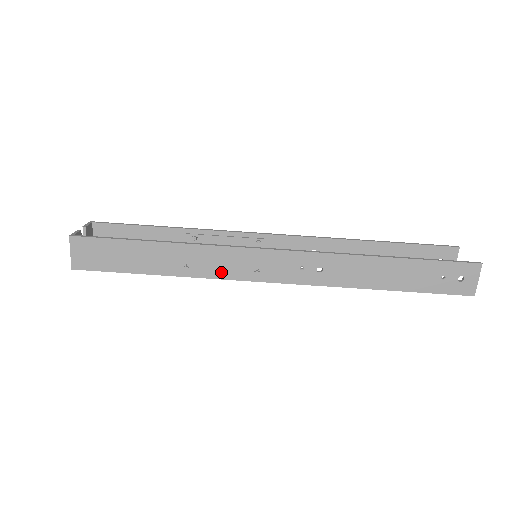
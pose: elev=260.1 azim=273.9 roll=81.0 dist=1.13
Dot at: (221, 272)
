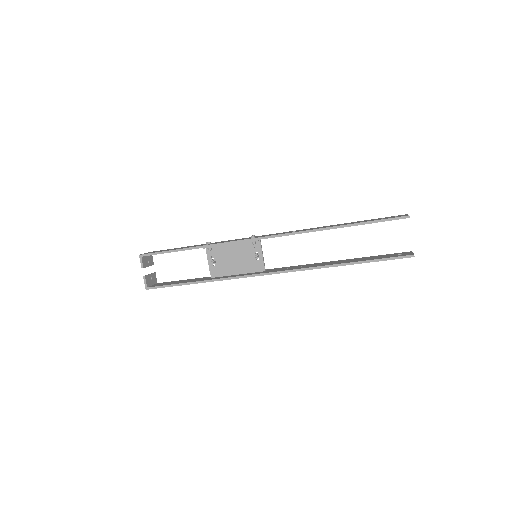
Dot at: occluded
